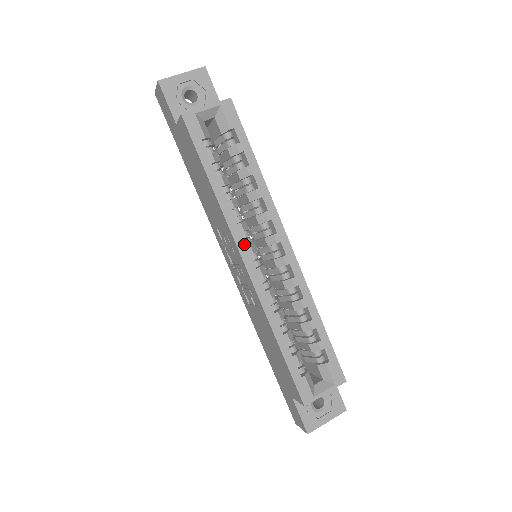
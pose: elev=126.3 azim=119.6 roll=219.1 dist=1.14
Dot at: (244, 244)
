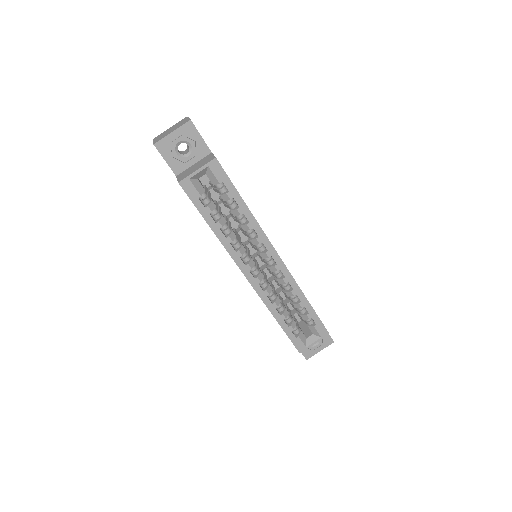
Dot at: (243, 264)
